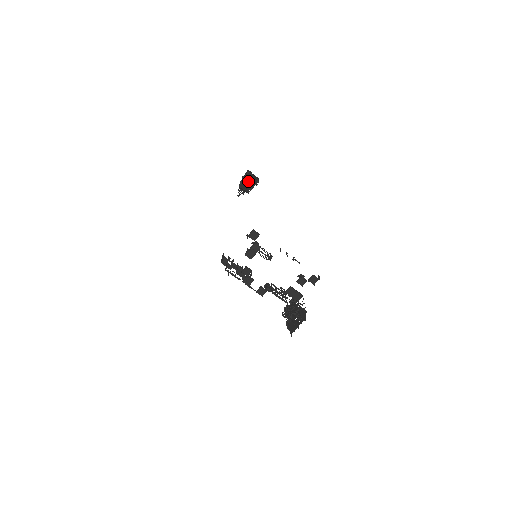
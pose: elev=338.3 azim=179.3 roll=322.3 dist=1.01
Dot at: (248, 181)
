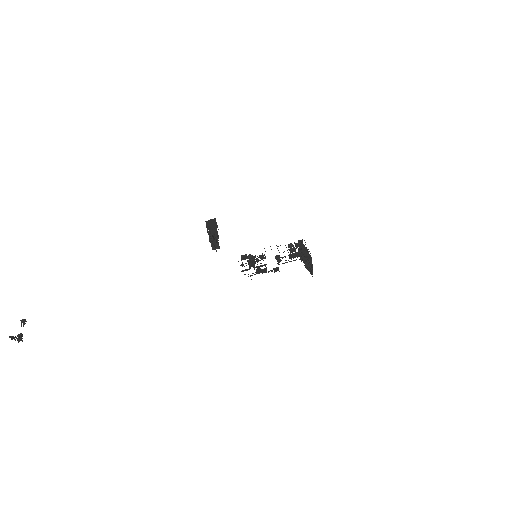
Dot at: (213, 240)
